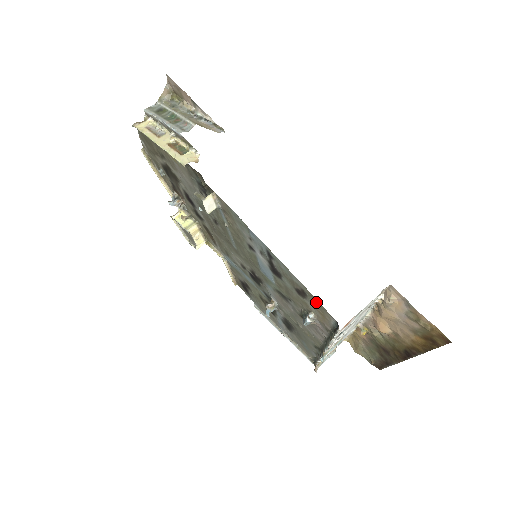
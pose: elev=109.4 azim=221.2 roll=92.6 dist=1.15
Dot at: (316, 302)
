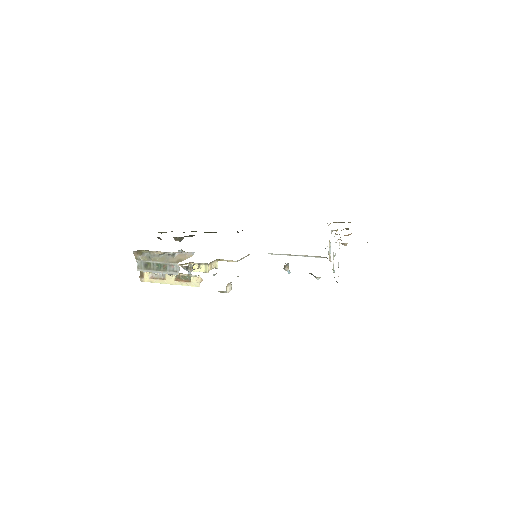
Dot at: occluded
